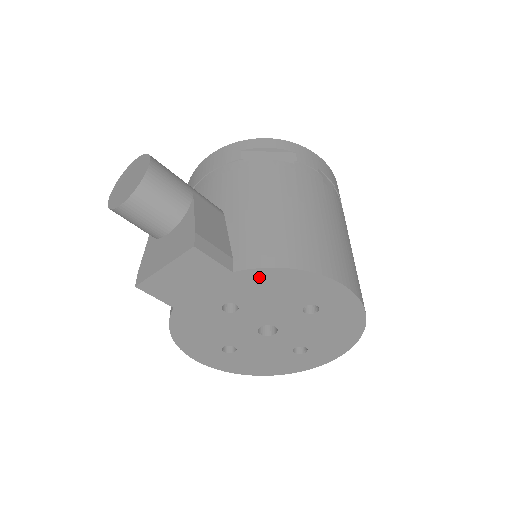
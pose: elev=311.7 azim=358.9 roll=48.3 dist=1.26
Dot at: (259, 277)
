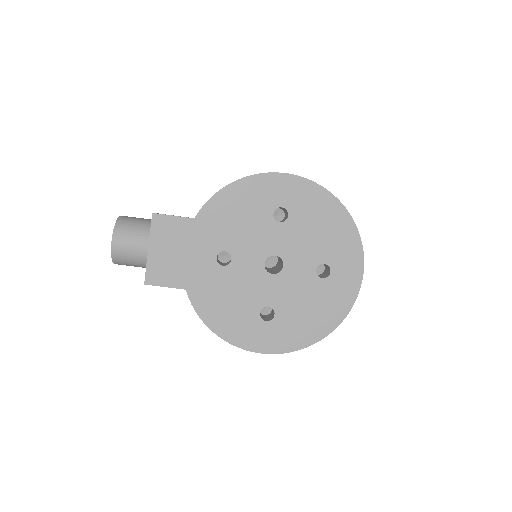
Dot at: (215, 210)
